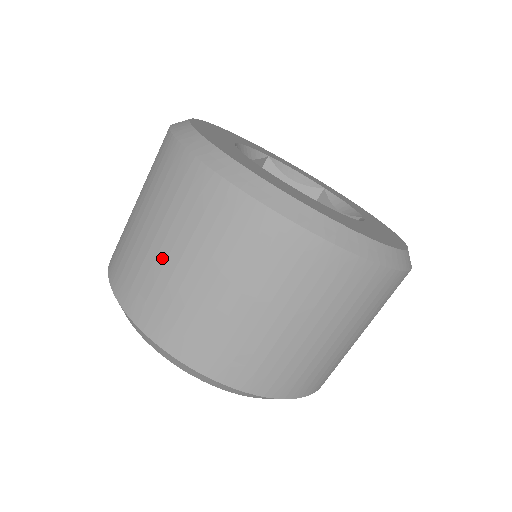
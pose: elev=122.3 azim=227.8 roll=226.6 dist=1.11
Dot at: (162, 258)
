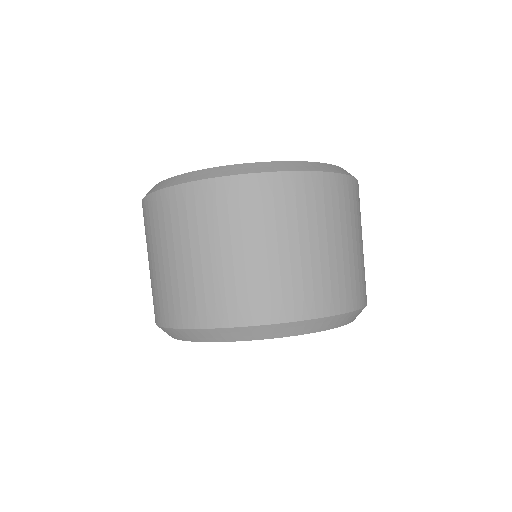
Dot at: (239, 261)
